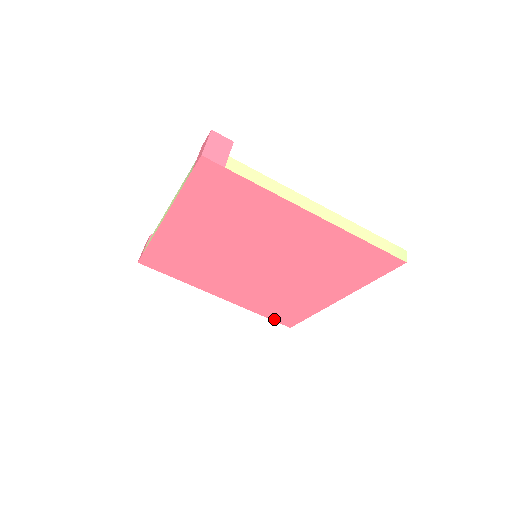
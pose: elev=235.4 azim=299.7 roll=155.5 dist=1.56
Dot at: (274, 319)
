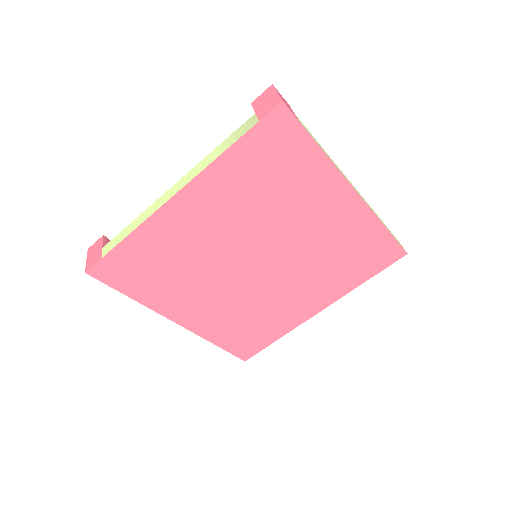
Dot at: (232, 351)
